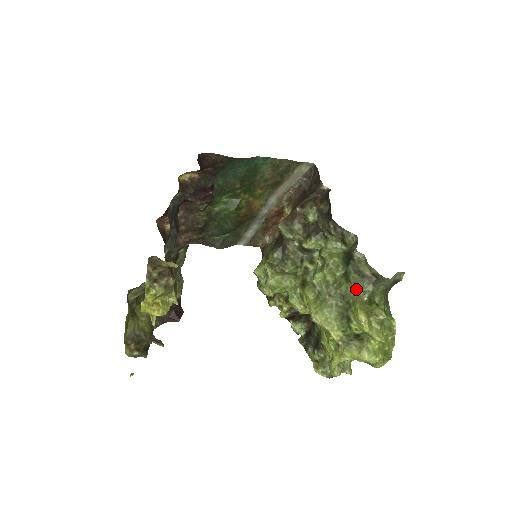
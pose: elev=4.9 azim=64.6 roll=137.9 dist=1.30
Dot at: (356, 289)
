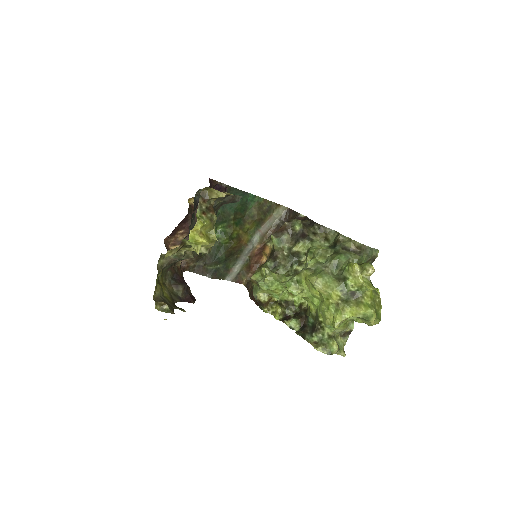
Dot at: (346, 257)
